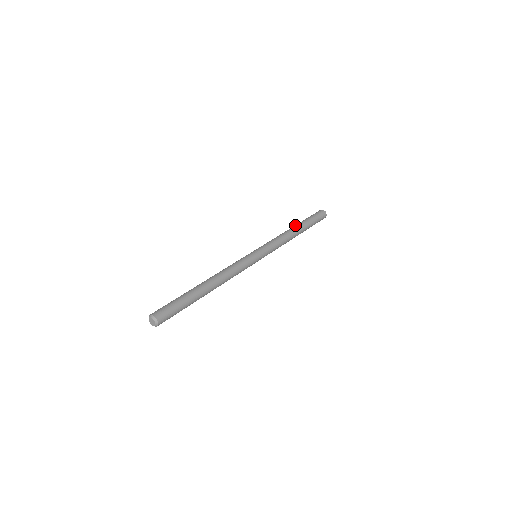
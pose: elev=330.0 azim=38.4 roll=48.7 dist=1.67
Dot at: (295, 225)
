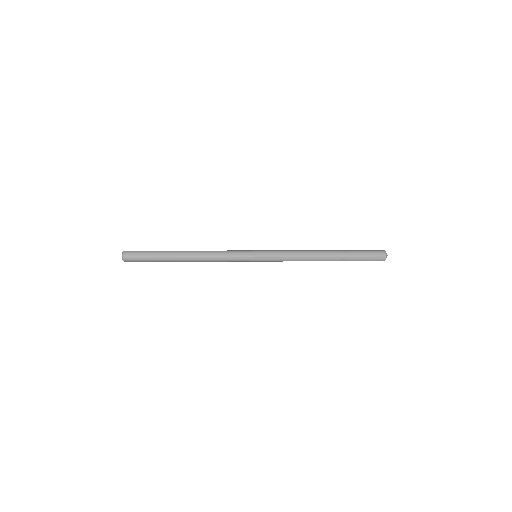
Dot at: occluded
